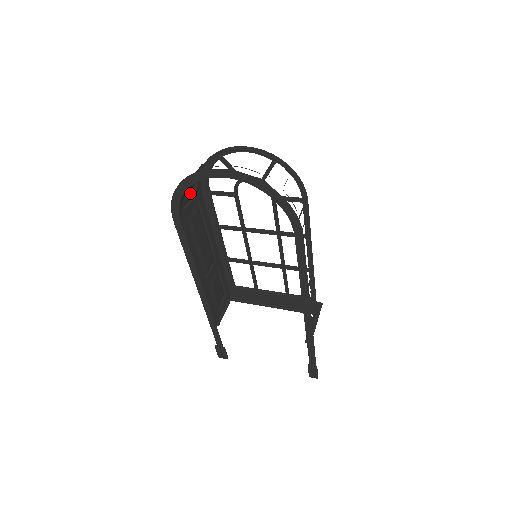
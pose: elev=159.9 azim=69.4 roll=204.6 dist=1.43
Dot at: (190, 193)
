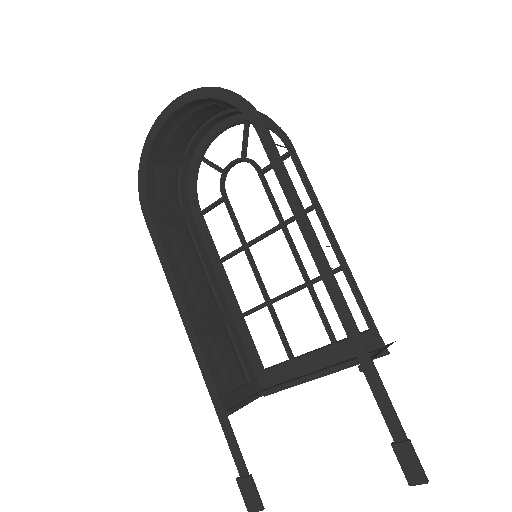
Dot at: (169, 198)
